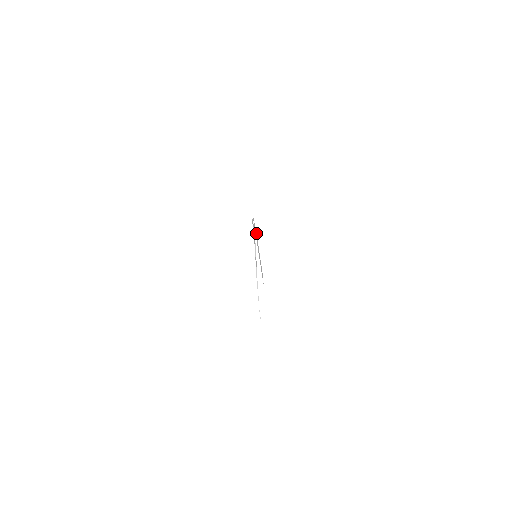
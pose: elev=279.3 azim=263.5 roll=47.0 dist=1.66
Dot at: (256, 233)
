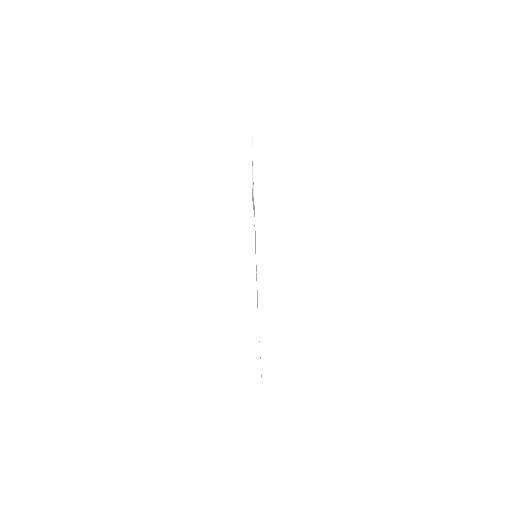
Dot at: (260, 357)
